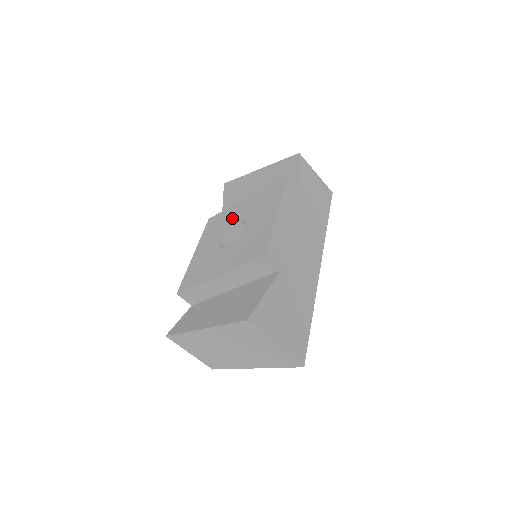
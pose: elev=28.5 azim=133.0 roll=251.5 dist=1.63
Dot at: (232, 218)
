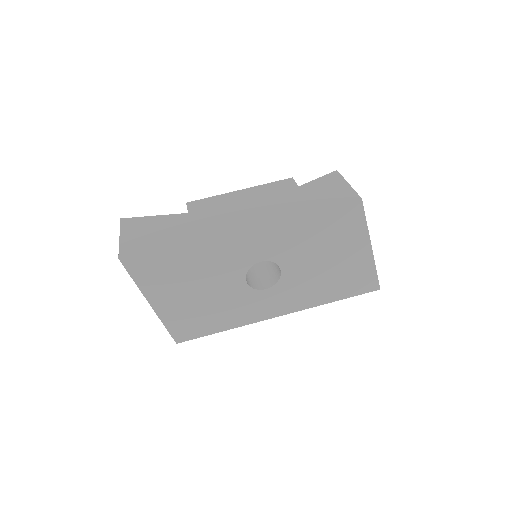
Dot at: occluded
